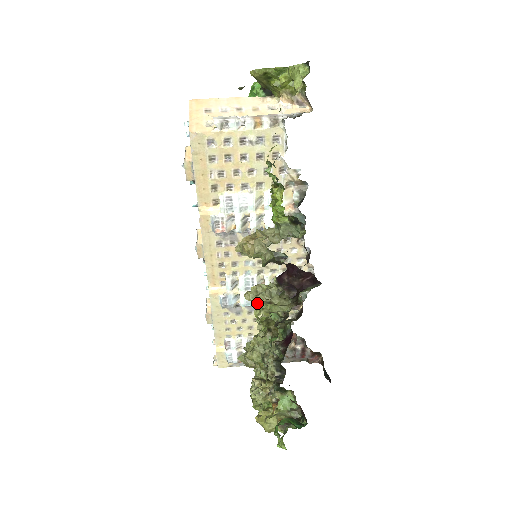
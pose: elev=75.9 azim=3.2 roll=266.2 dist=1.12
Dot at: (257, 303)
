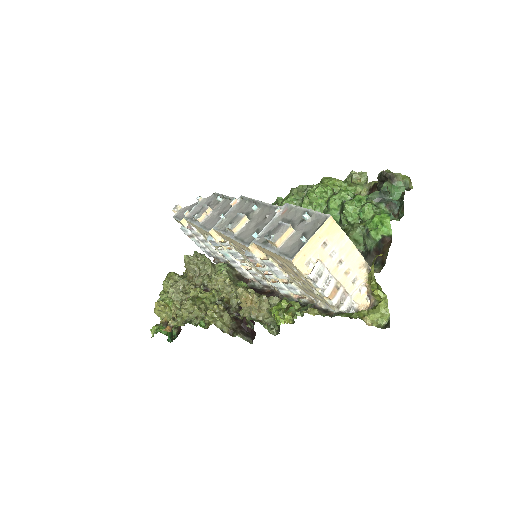
Dot at: (216, 305)
